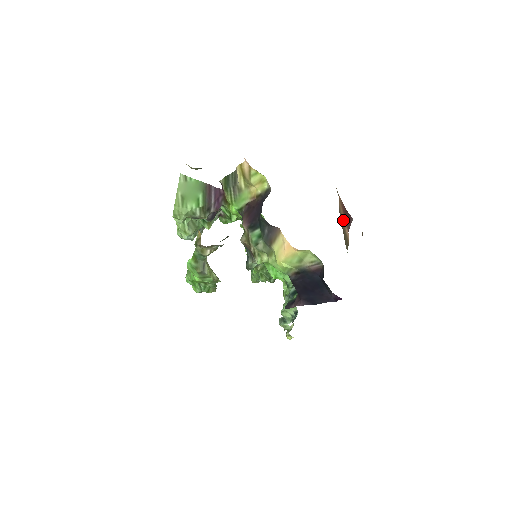
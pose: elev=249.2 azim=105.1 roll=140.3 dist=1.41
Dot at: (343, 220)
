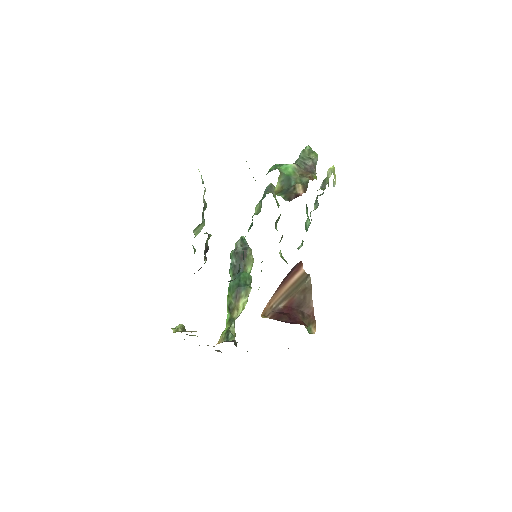
Dot at: (287, 288)
